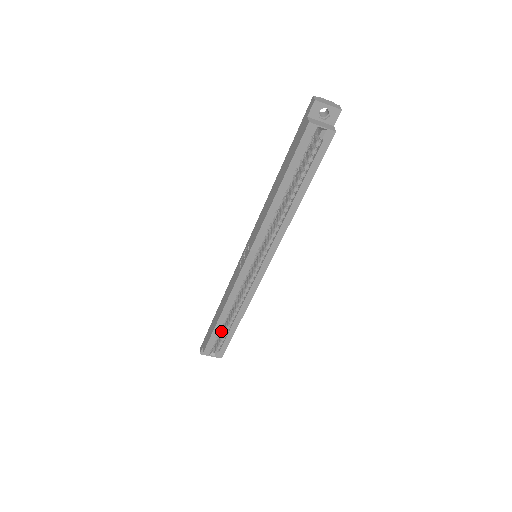
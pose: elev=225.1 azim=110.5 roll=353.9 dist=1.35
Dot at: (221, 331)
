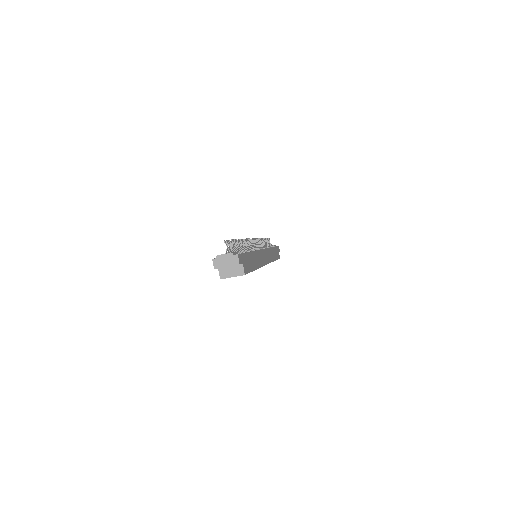
Dot at: occluded
